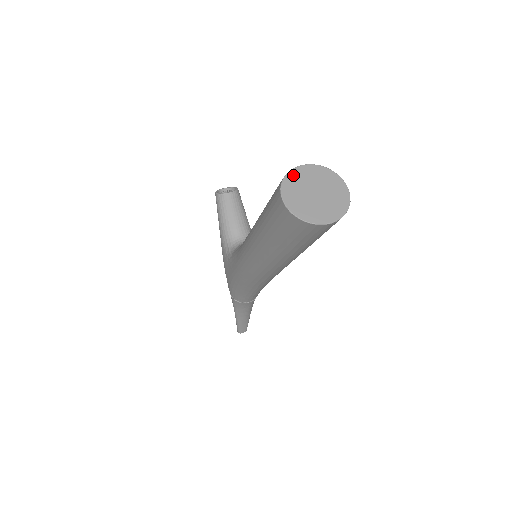
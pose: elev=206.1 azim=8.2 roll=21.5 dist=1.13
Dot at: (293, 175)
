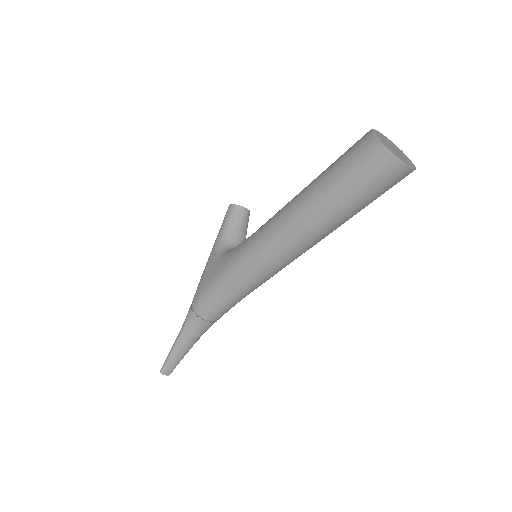
Dot at: (379, 132)
